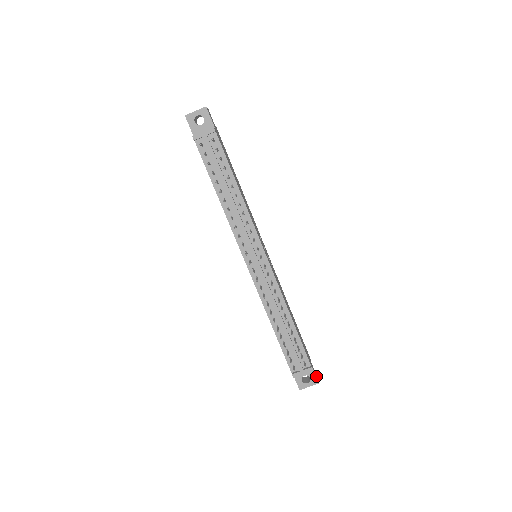
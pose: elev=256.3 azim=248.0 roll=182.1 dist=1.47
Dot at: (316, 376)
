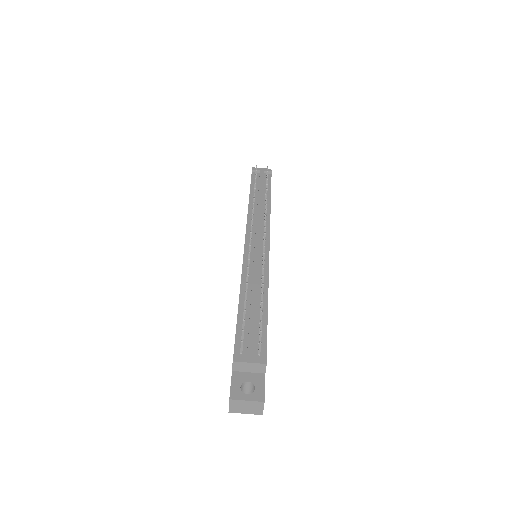
Dot at: occluded
